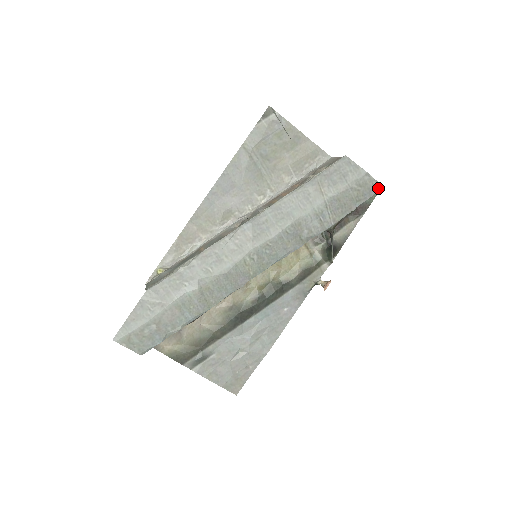
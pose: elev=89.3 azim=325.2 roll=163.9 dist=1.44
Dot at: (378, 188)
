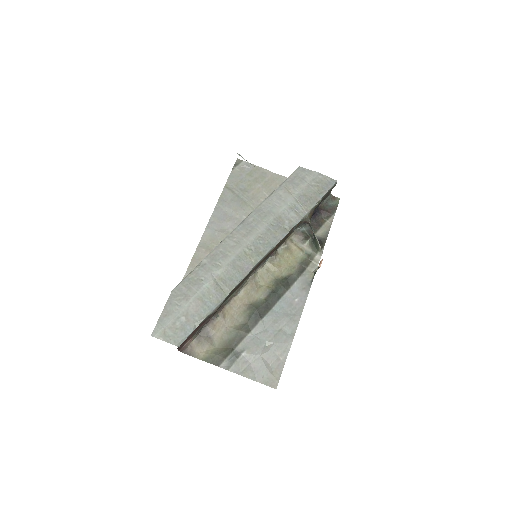
Dot at: (333, 182)
